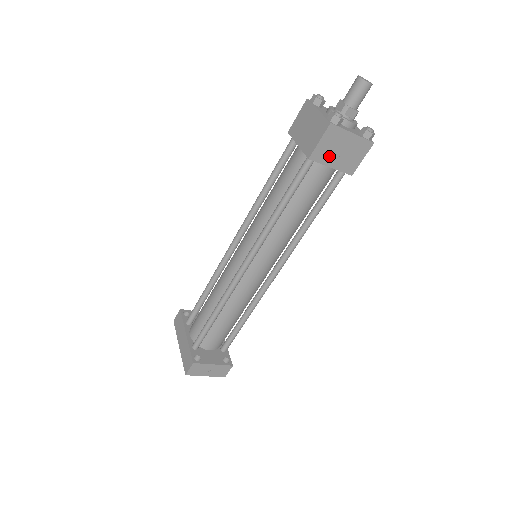
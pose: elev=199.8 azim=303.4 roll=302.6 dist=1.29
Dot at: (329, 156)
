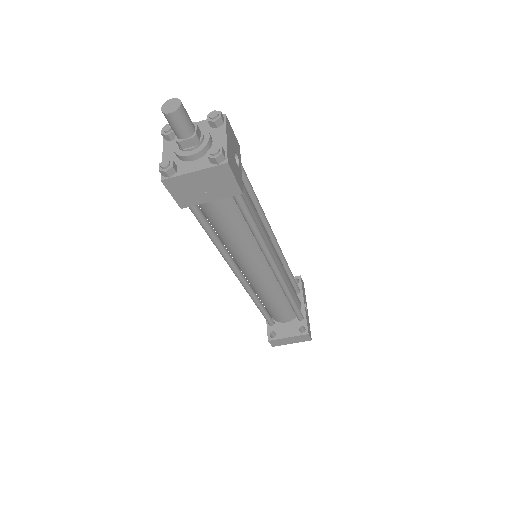
Dot at: (197, 197)
